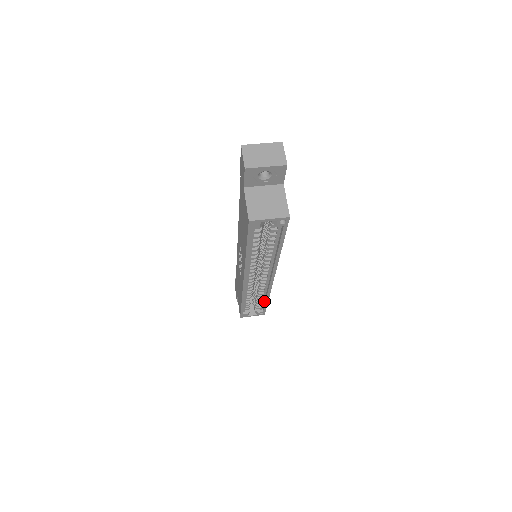
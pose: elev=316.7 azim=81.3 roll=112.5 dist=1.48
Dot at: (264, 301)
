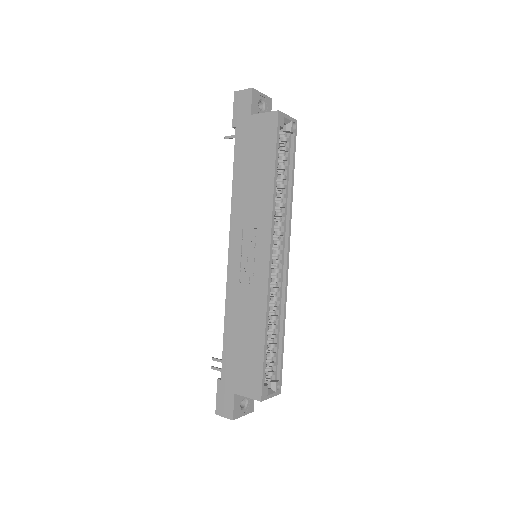
Dot at: (278, 345)
